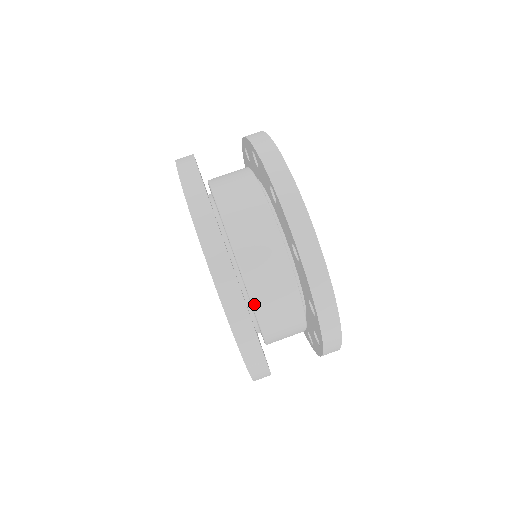
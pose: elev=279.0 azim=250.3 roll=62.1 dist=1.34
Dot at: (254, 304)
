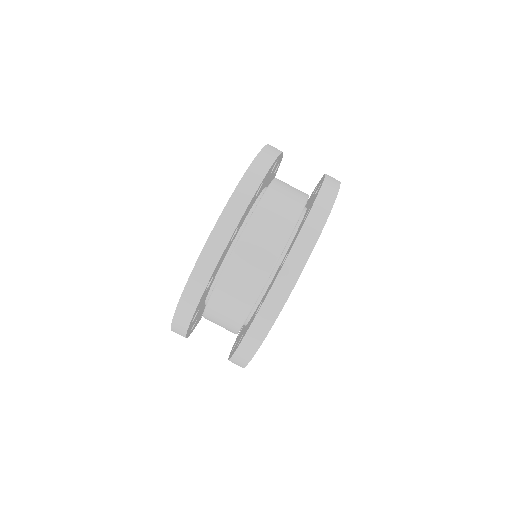
Dot at: (204, 317)
